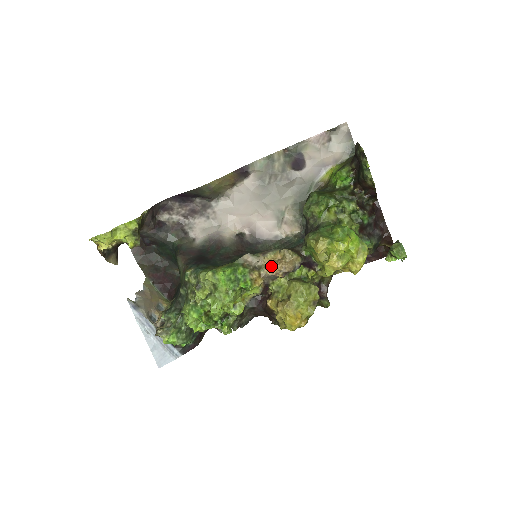
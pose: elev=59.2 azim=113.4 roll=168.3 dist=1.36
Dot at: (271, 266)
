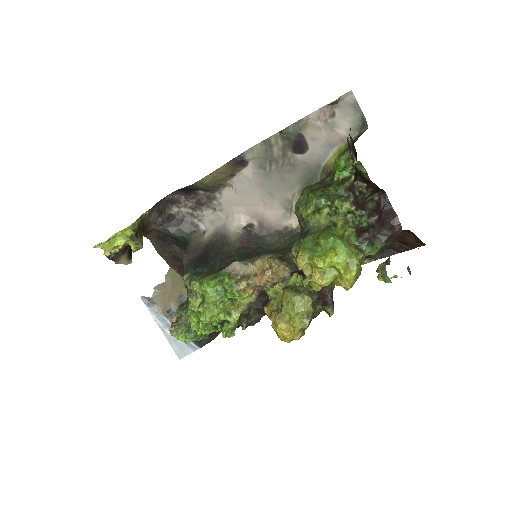
Dot at: (259, 276)
